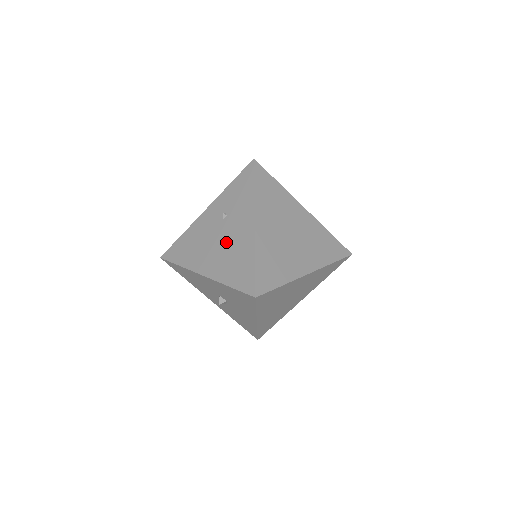
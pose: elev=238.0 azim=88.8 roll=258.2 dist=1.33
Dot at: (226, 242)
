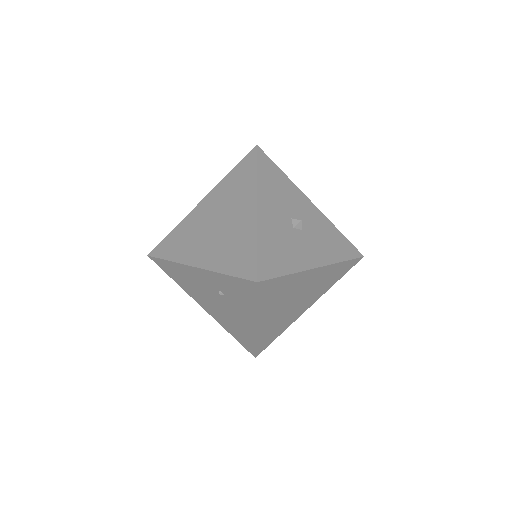
Dot at: (225, 311)
